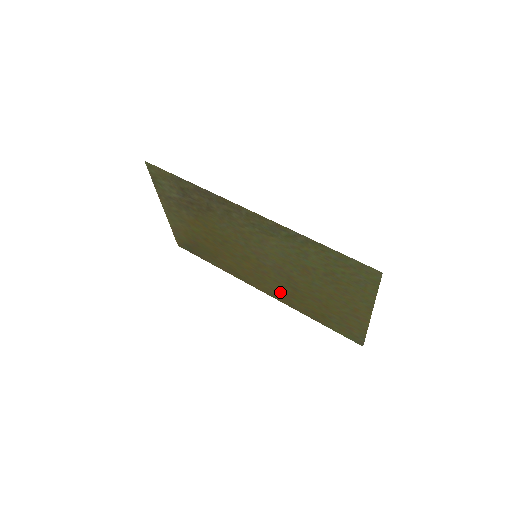
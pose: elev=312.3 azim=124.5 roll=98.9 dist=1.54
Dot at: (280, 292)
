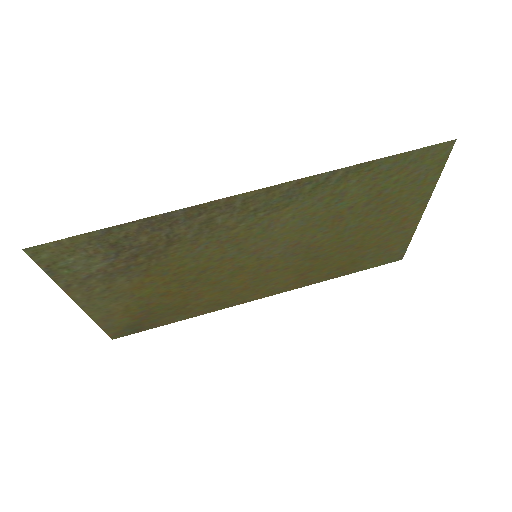
Dot at: (291, 278)
